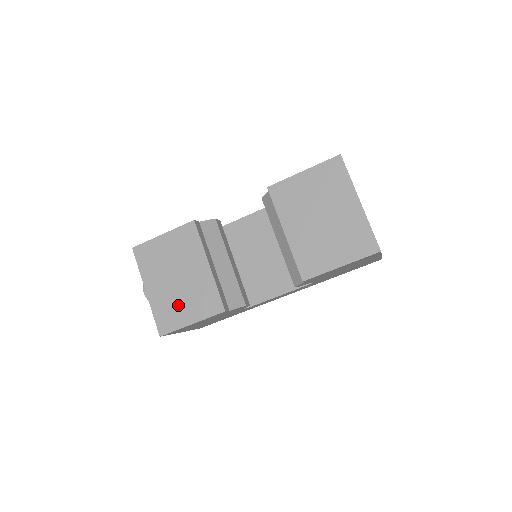
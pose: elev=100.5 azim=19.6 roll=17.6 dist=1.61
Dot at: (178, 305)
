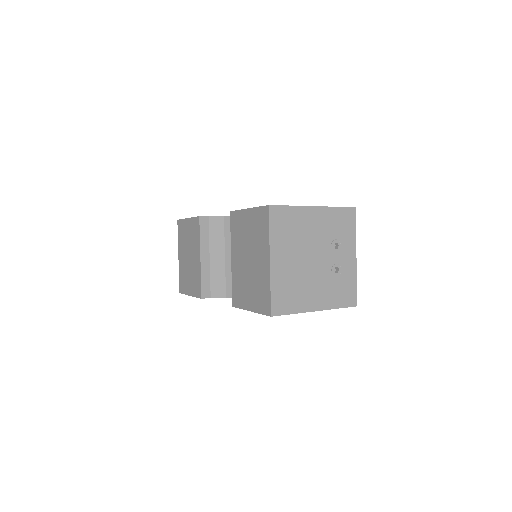
Dot at: (187, 277)
